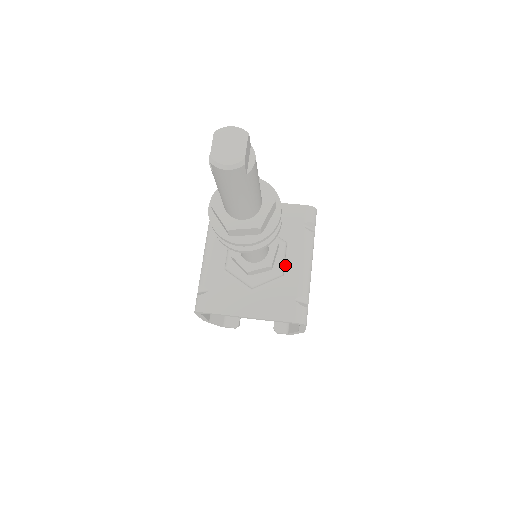
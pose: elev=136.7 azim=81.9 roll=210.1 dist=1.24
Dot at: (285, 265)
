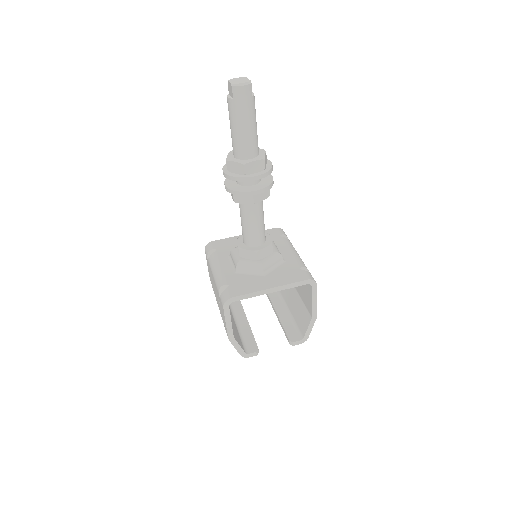
Dot at: occluded
